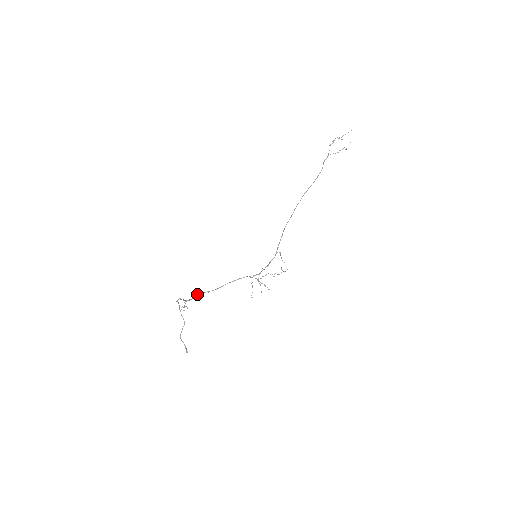
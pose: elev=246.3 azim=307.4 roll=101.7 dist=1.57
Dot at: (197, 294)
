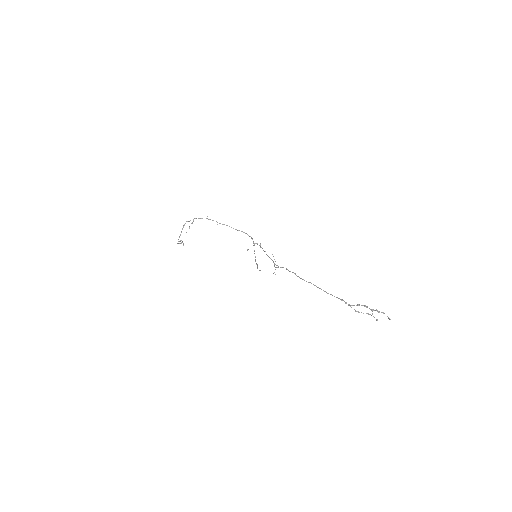
Dot at: (208, 219)
